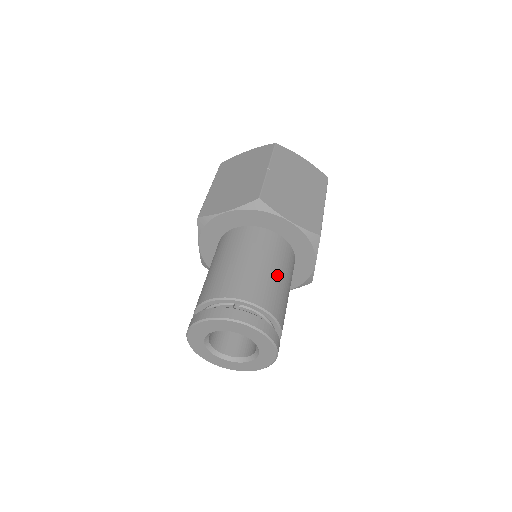
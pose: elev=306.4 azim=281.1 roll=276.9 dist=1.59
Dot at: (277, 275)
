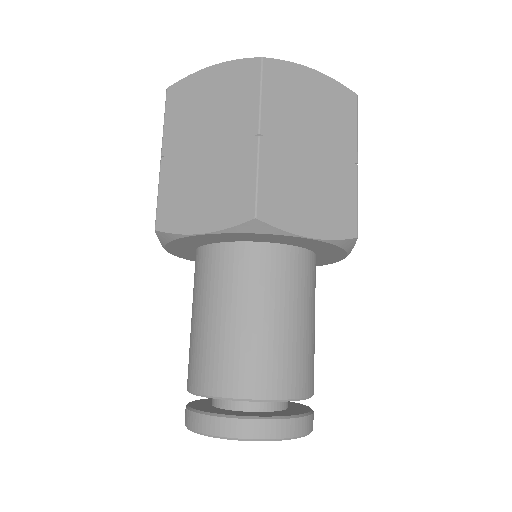
Dot at: (299, 325)
